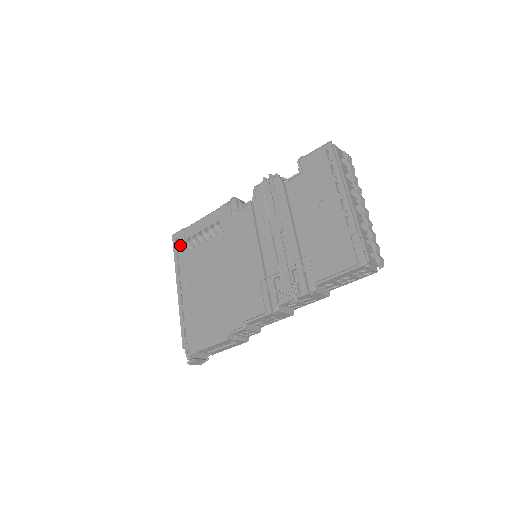
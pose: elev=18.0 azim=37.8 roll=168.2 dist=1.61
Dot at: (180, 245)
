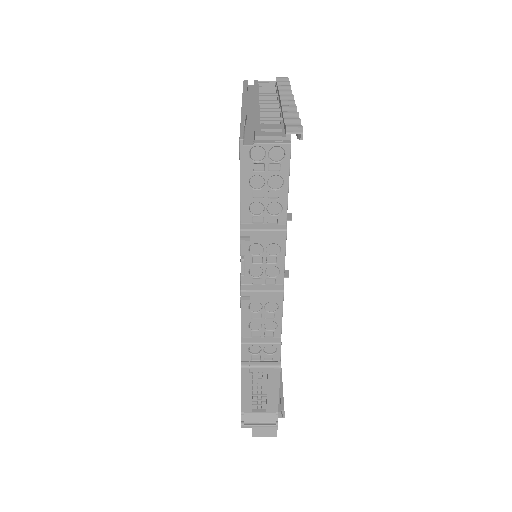
Dot at: occluded
